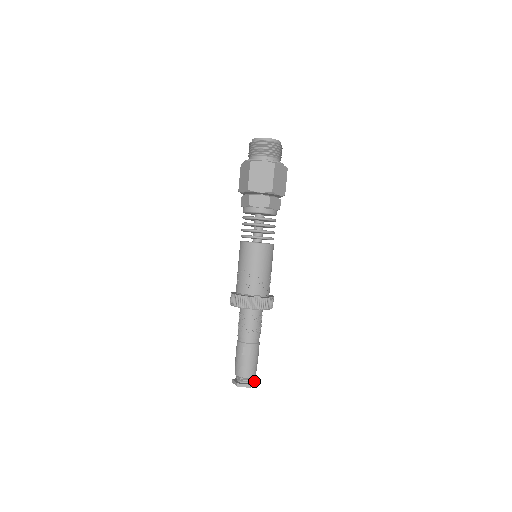
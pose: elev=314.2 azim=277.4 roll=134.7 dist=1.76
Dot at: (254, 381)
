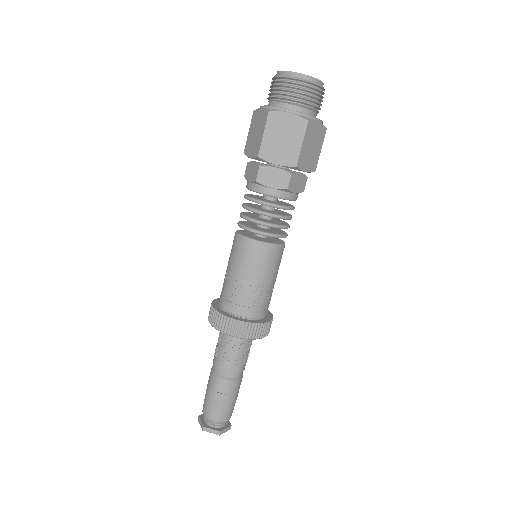
Dot at: (228, 423)
